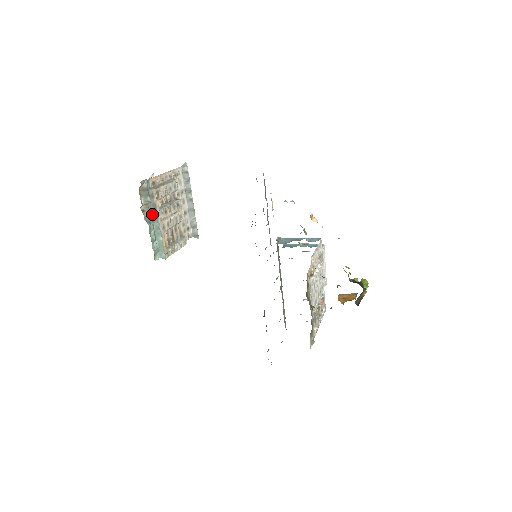
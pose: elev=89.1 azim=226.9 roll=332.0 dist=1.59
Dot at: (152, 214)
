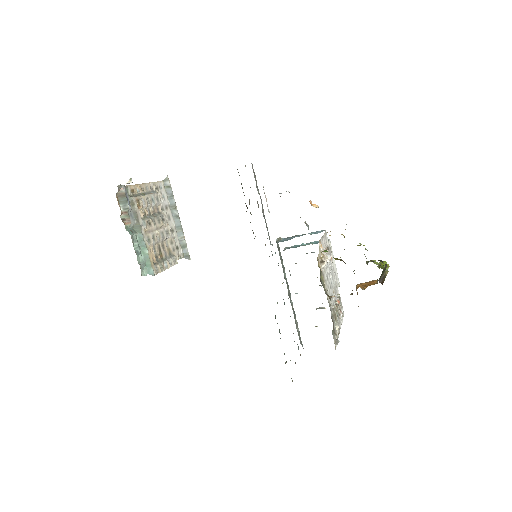
Dot at: (134, 224)
